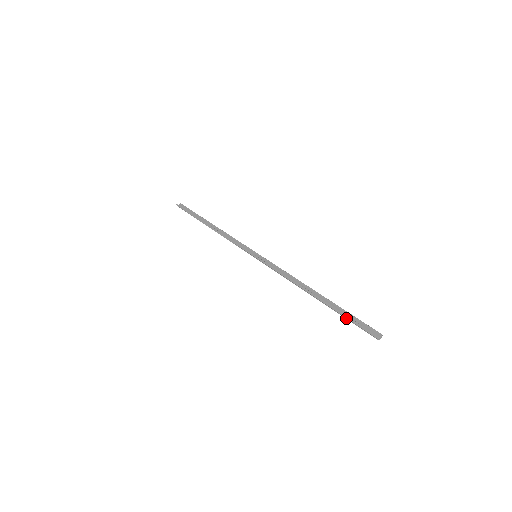
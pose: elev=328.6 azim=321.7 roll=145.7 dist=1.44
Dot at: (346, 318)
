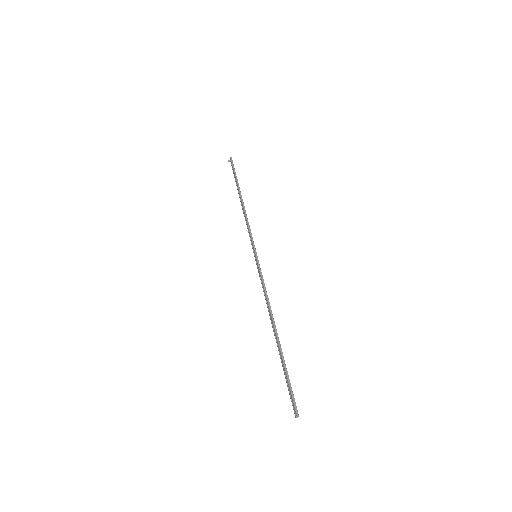
Dot at: (286, 375)
